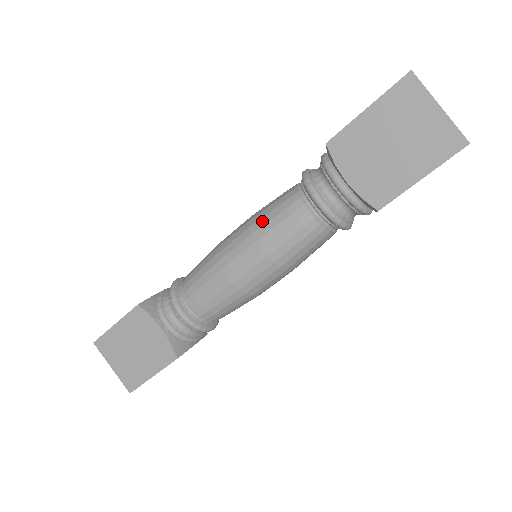
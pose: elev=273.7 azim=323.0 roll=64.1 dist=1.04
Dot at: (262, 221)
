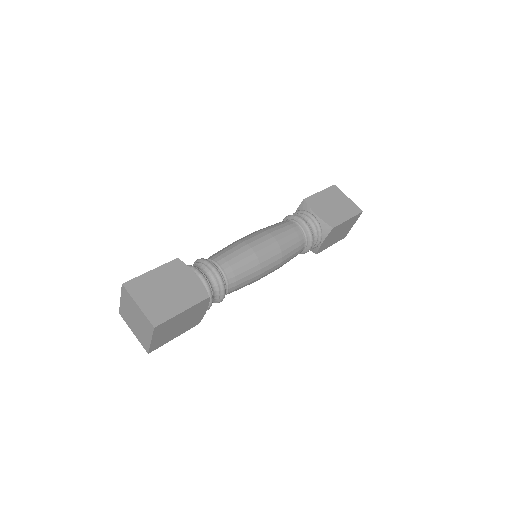
Dot at: (270, 227)
